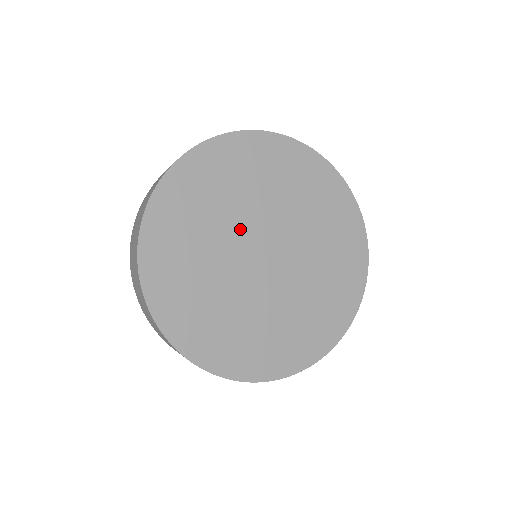
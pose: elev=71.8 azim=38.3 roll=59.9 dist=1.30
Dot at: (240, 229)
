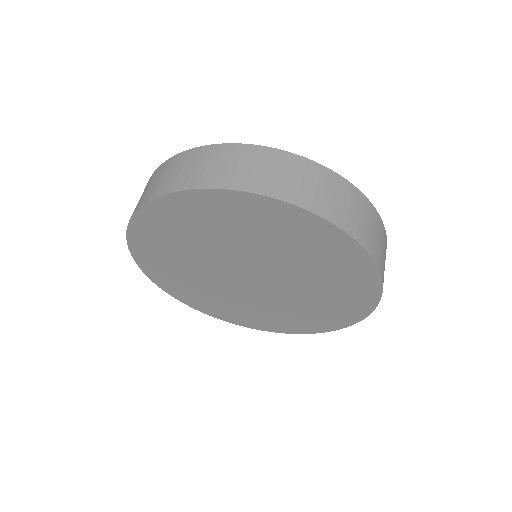
Dot at: (216, 261)
